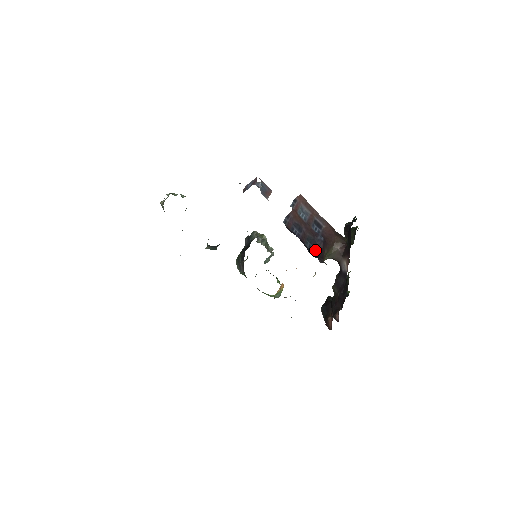
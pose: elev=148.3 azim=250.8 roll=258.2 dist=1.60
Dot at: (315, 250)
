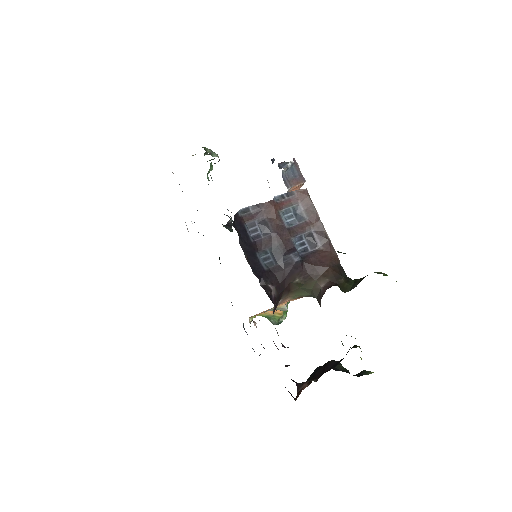
Dot at: (273, 268)
